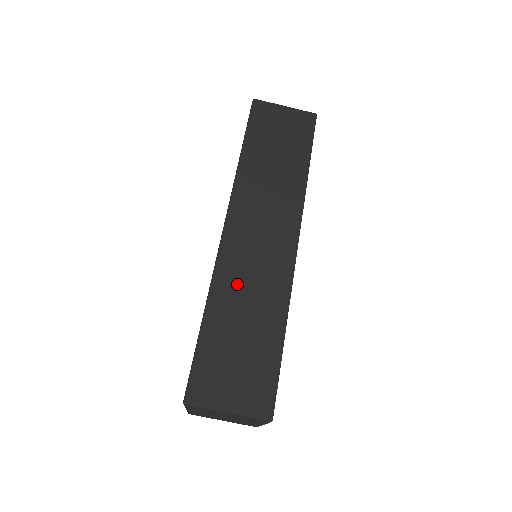
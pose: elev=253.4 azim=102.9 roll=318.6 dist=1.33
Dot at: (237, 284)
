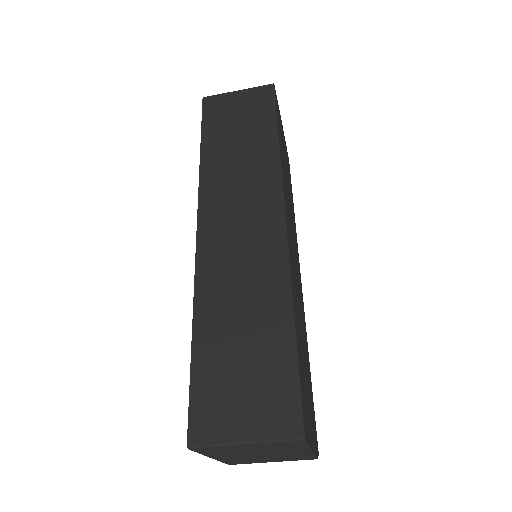
Dot at: (224, 287)
